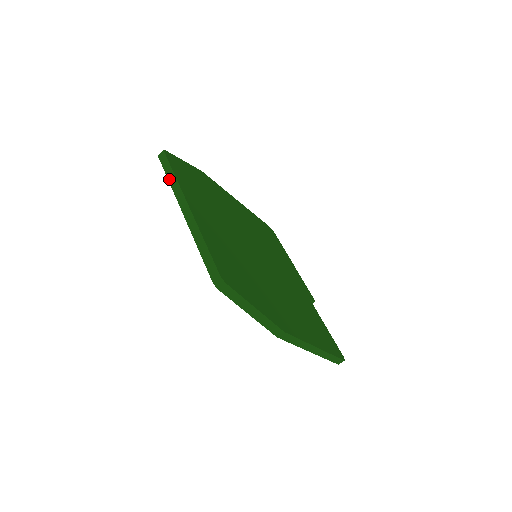
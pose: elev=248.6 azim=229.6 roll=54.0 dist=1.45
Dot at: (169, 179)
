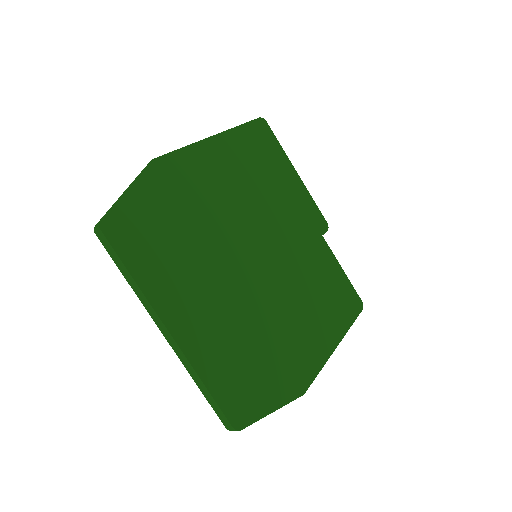
Dot at: (127, 281)
